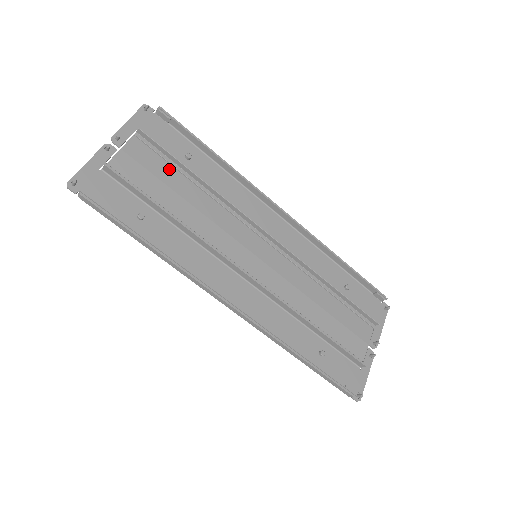
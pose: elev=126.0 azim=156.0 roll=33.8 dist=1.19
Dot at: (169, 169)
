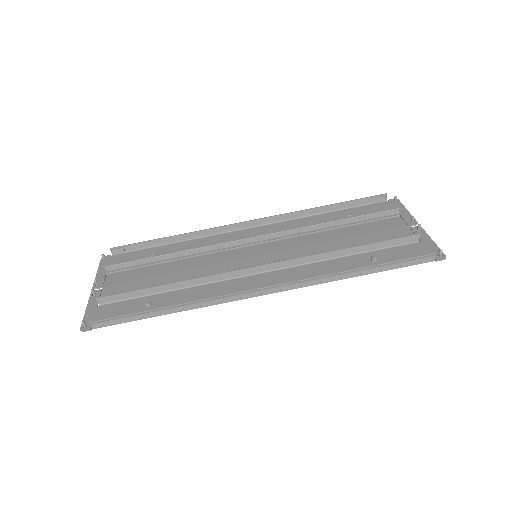
Dot at: (146, 269)
